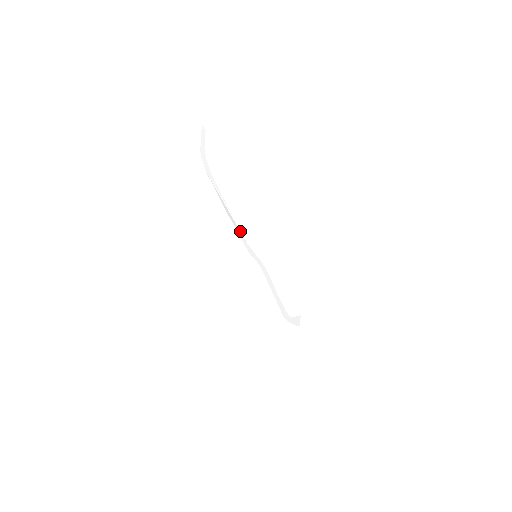
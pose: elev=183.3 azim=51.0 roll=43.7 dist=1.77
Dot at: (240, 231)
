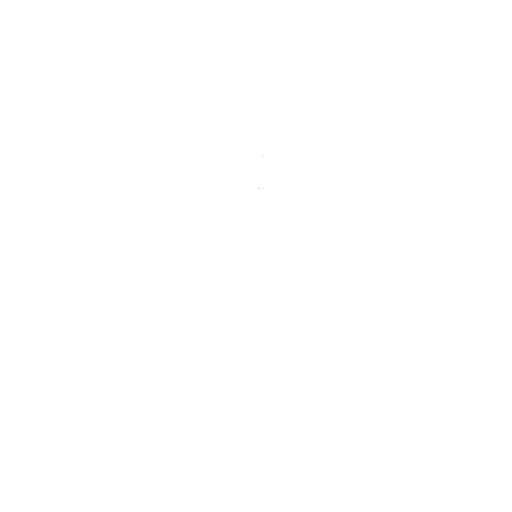
Dot at: (255, 212)
